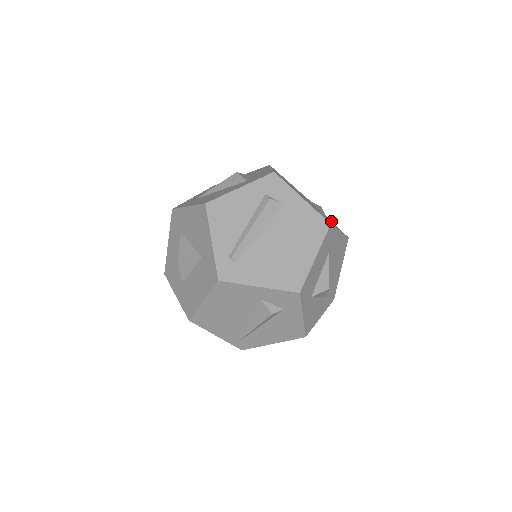
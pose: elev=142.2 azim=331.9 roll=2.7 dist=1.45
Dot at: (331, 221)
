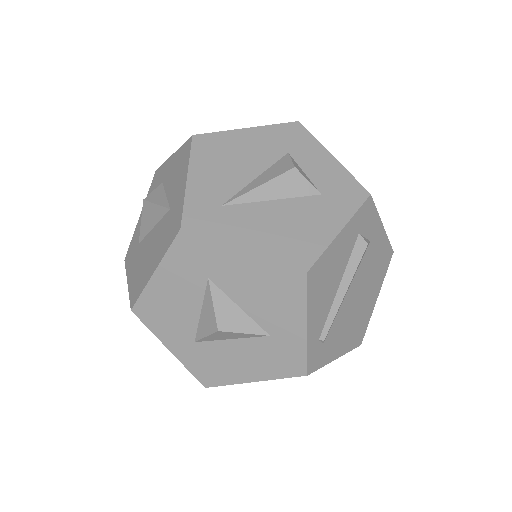
Dot at: occluded
